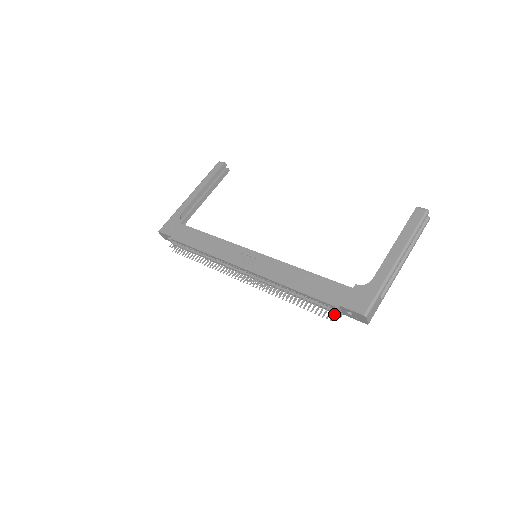
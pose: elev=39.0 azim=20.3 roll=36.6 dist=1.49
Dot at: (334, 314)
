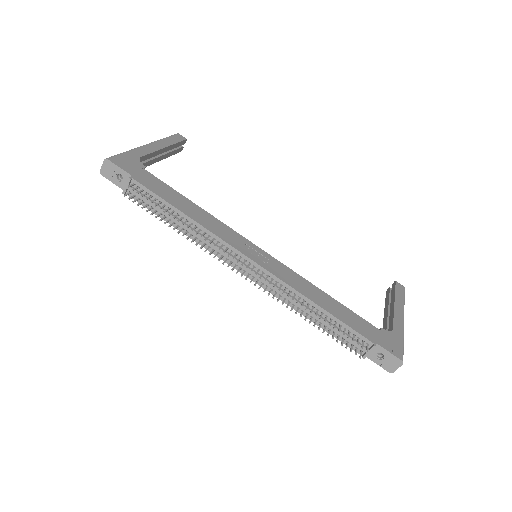
Dot at: (361, 352)
